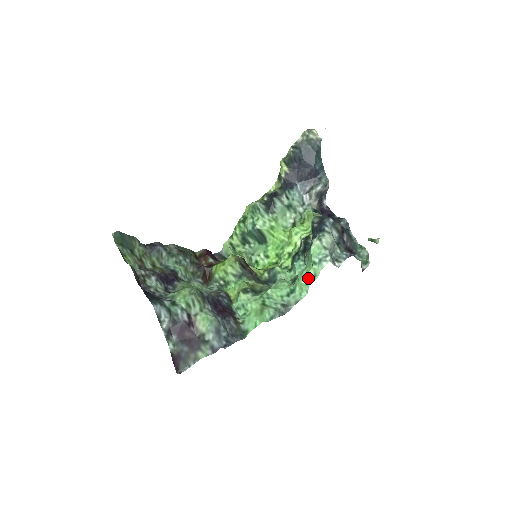
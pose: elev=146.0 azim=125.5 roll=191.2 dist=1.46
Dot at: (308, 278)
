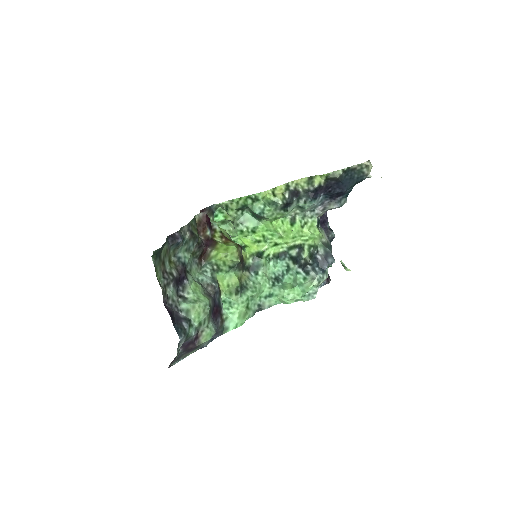
Dot at: (291, 300)
